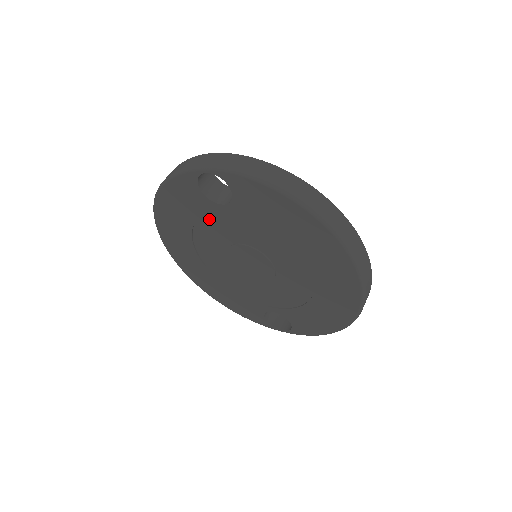
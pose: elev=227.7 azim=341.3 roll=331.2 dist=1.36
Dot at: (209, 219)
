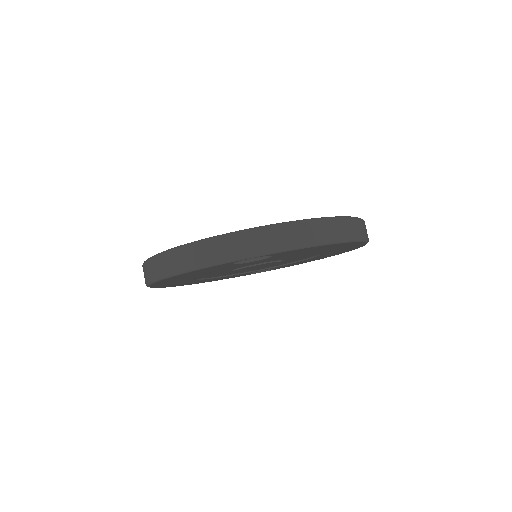
Dot at: occluded
